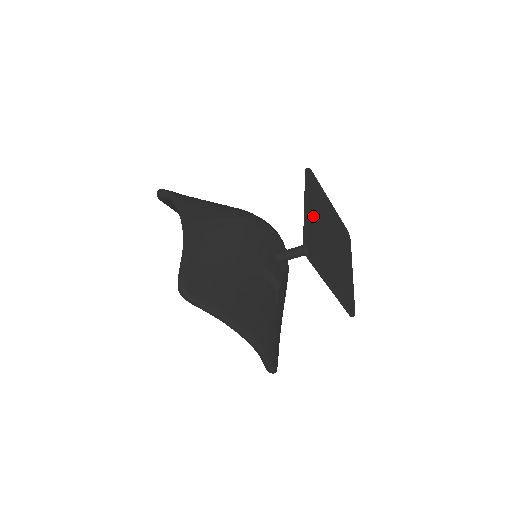
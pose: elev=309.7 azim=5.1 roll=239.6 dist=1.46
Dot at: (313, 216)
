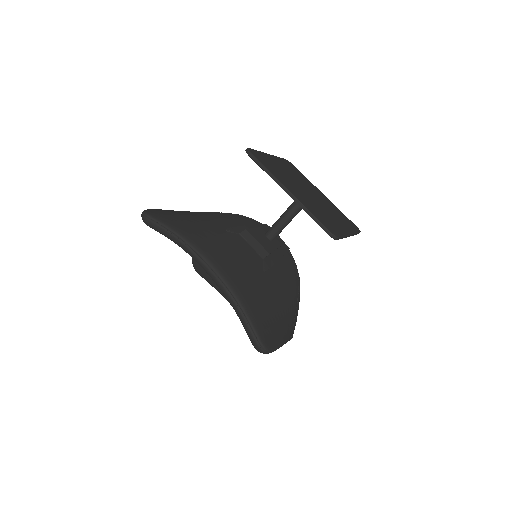
Dot at: (277, 163)
